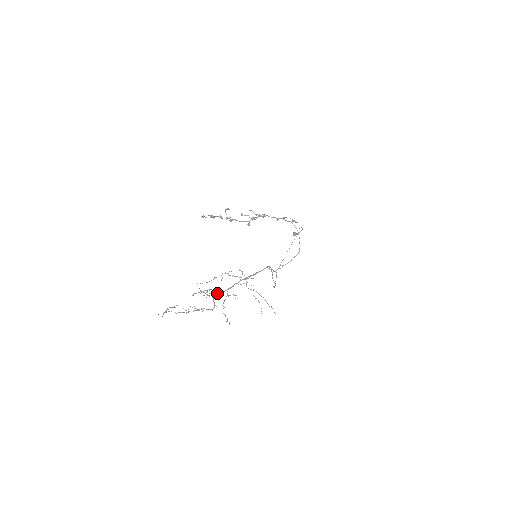
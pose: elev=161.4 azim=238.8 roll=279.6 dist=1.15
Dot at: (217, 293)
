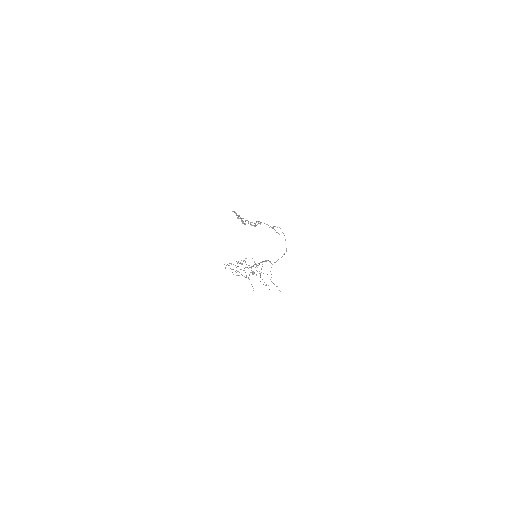
Dot at: occluded
